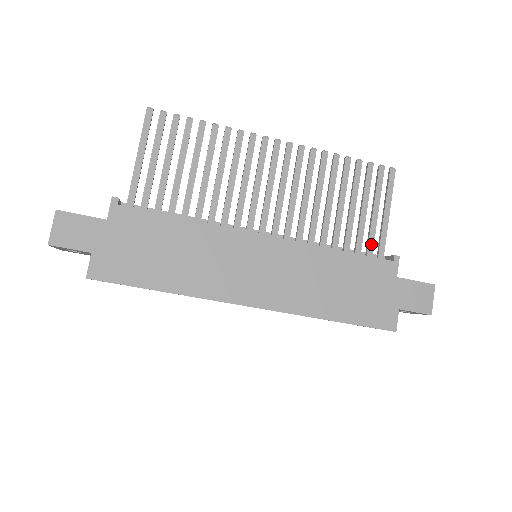
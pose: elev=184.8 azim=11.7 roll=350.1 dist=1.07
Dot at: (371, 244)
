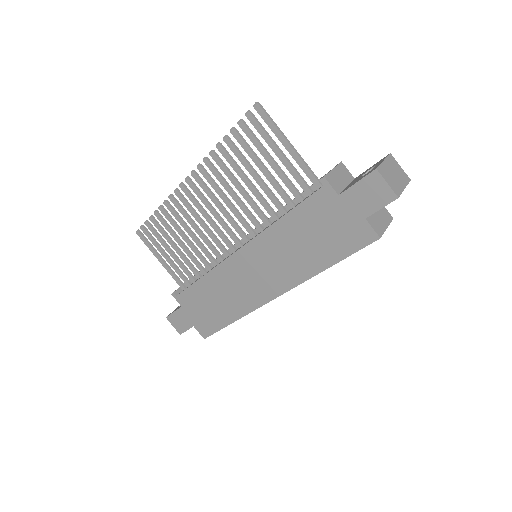
Dot at: (301, 183)
